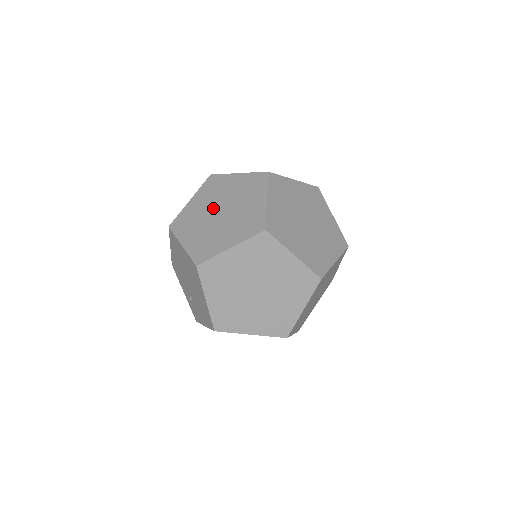
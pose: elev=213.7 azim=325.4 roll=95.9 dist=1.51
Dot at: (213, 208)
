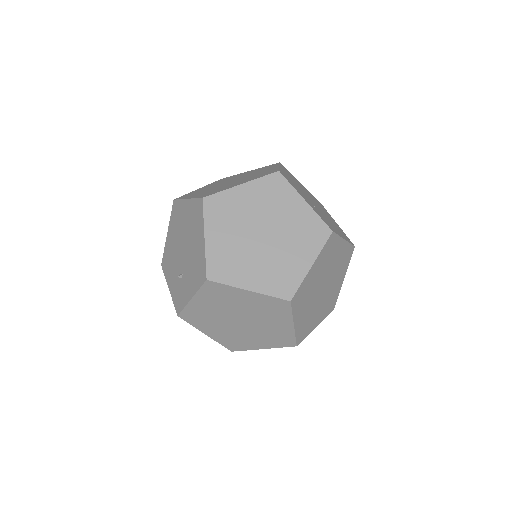
Dot at: (223, 183)
